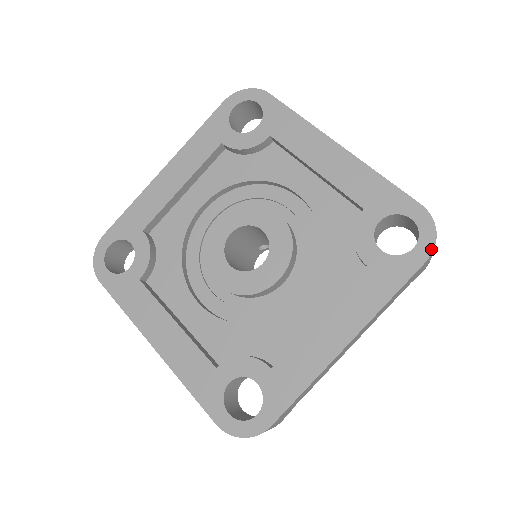
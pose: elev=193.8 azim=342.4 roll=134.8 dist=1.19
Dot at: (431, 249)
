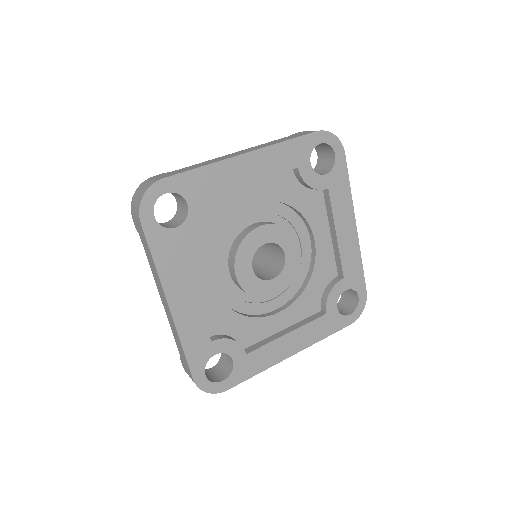
Dot at: (356, 319)
